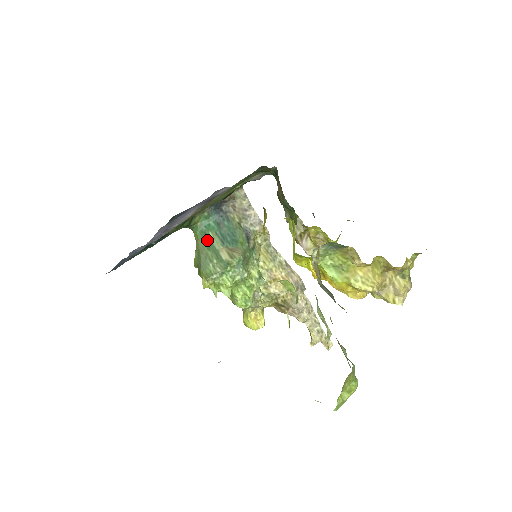
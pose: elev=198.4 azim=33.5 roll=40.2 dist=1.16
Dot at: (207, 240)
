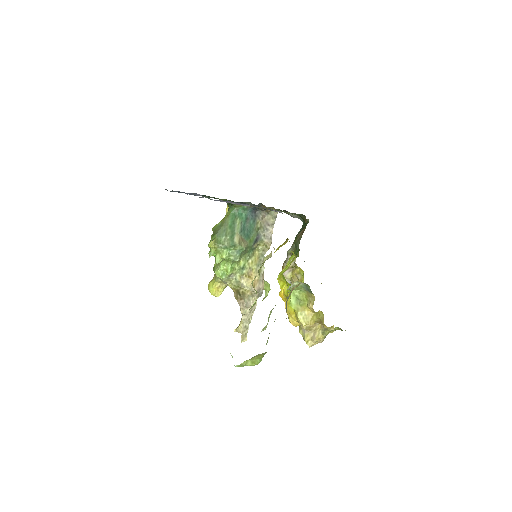
Dot at: (233, 222)
